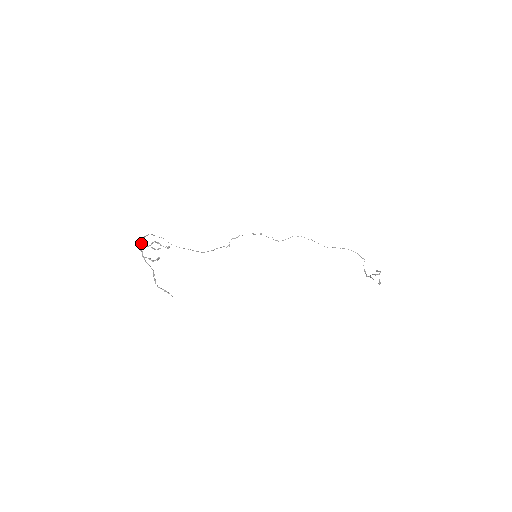
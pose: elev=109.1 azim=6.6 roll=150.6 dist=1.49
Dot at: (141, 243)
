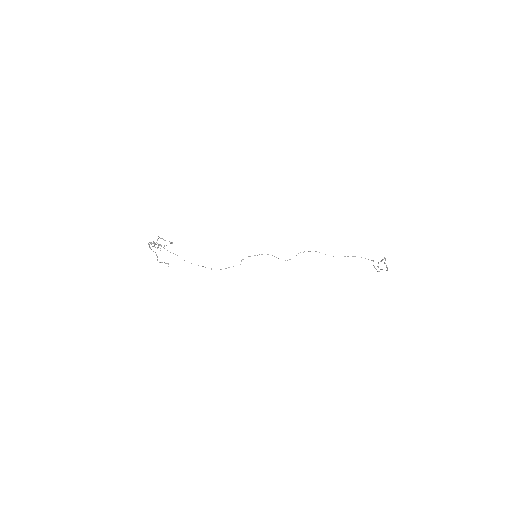
Dot at: (150, 242)
